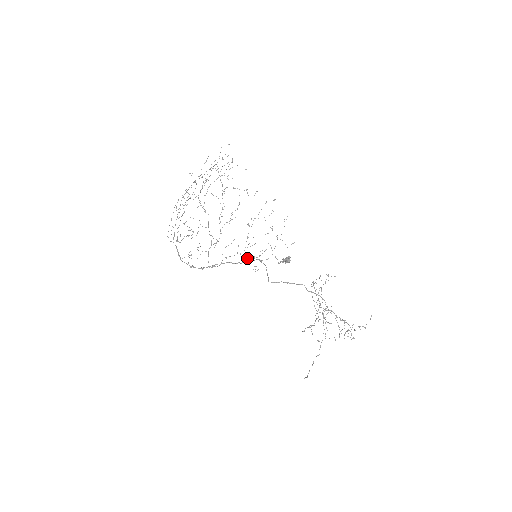
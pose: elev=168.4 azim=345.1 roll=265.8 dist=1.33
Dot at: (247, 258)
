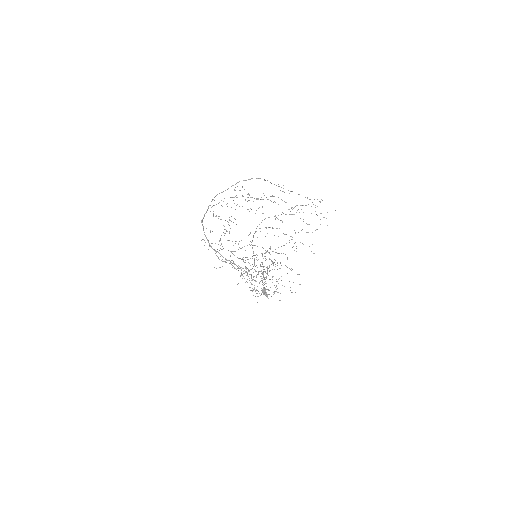
Dot at: occluded
